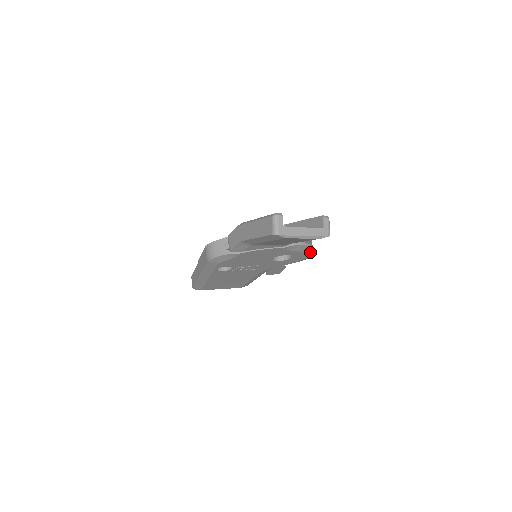
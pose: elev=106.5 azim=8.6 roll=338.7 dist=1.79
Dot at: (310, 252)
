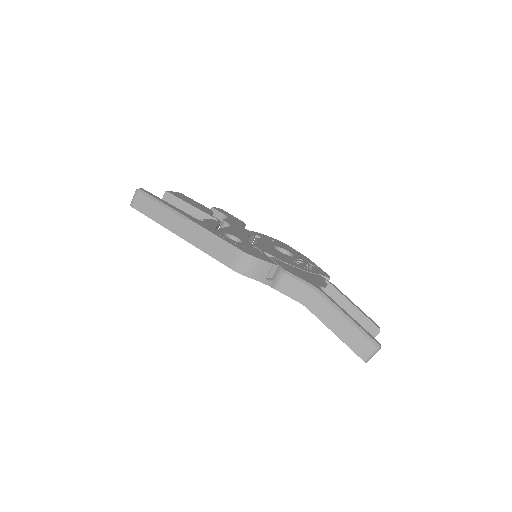
Dot at: occluded
